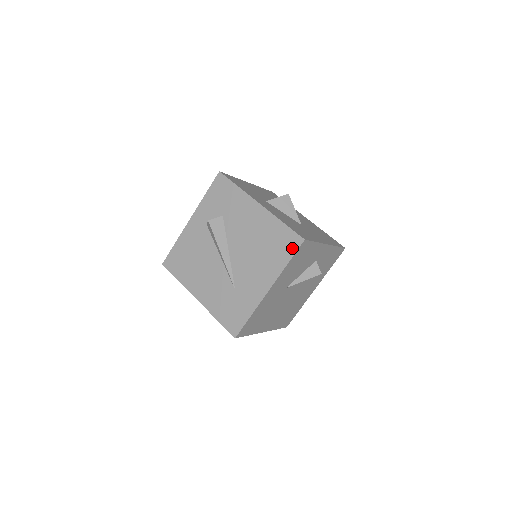
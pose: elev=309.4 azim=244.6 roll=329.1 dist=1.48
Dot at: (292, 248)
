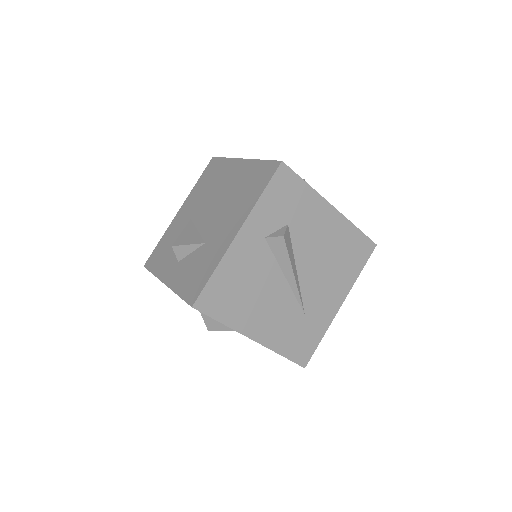
Dot at: (365, 255)
